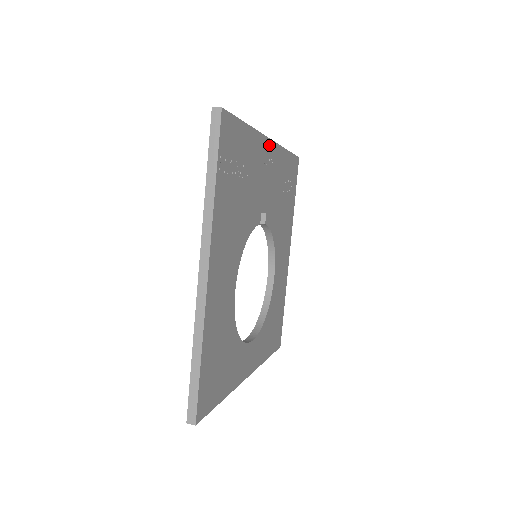
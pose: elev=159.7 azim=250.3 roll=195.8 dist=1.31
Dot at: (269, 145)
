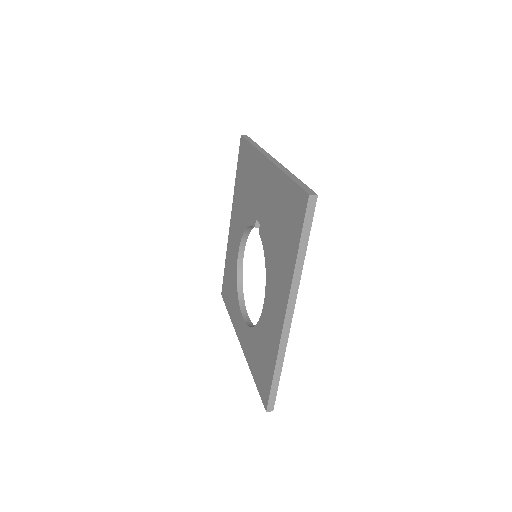
Dot at: occluded
